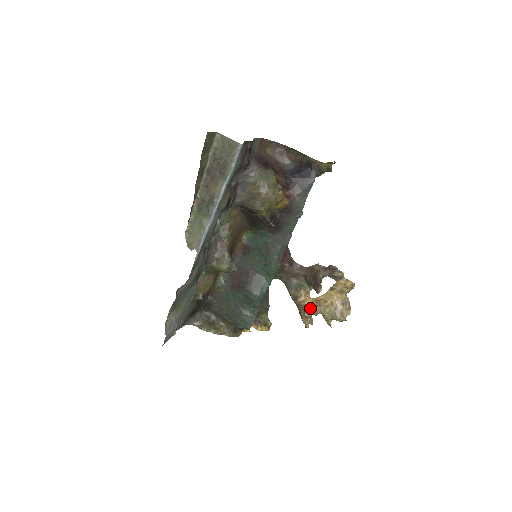
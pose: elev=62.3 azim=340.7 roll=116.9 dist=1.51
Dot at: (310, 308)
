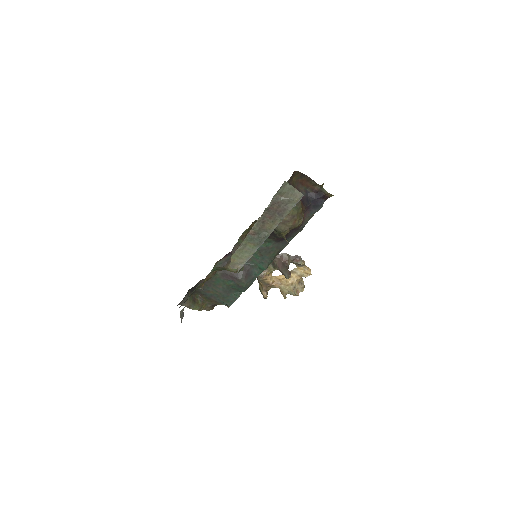
Dot at: (272, 285)
